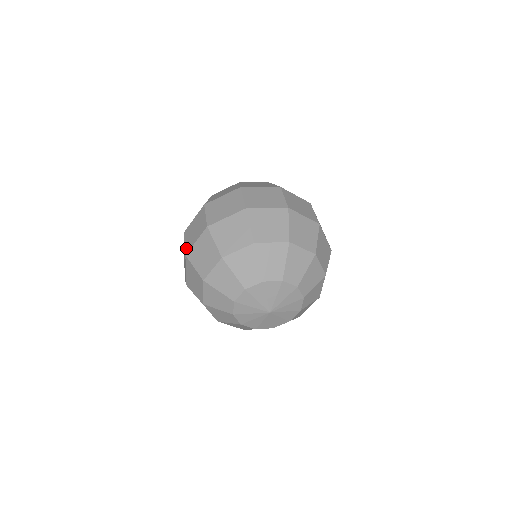
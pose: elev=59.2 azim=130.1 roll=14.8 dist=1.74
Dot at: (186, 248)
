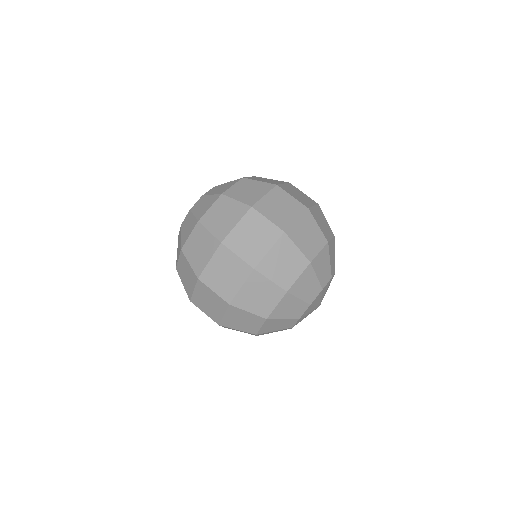
Dot at: (213, 319)
